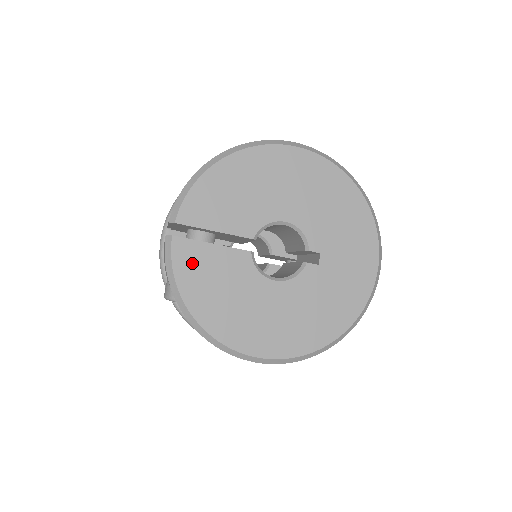
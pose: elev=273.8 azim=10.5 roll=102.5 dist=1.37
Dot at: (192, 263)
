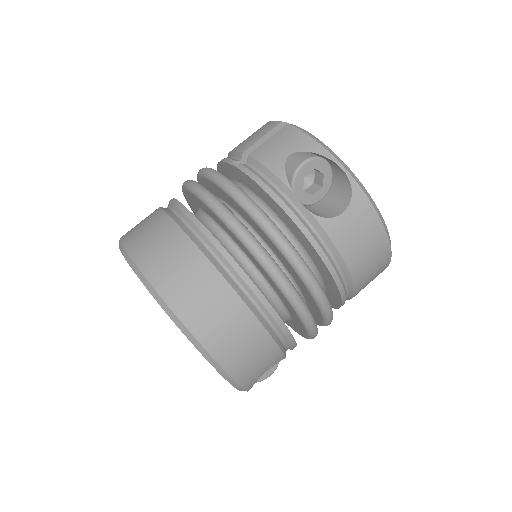
Dot at: occluded
